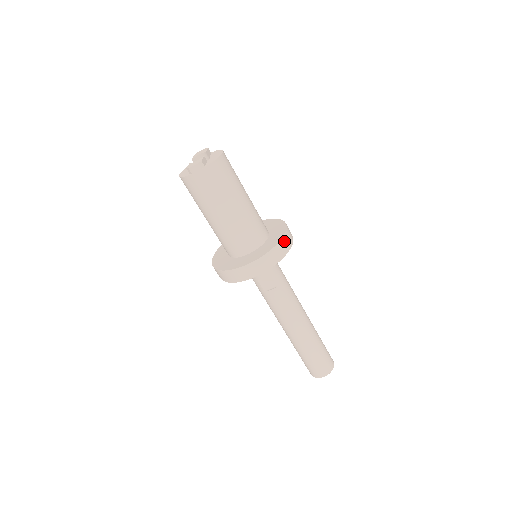
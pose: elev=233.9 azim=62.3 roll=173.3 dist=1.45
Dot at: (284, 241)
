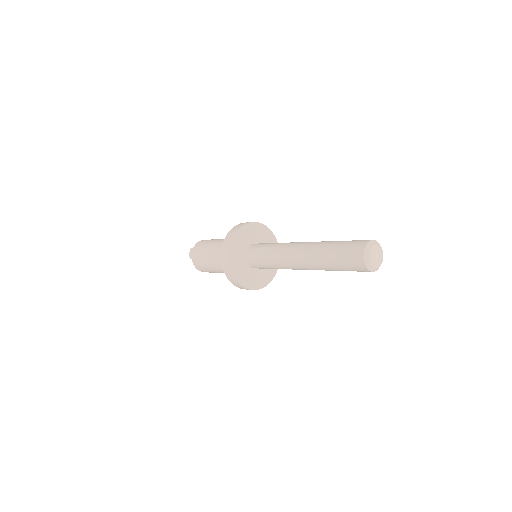
Dot at: (243, 223)
